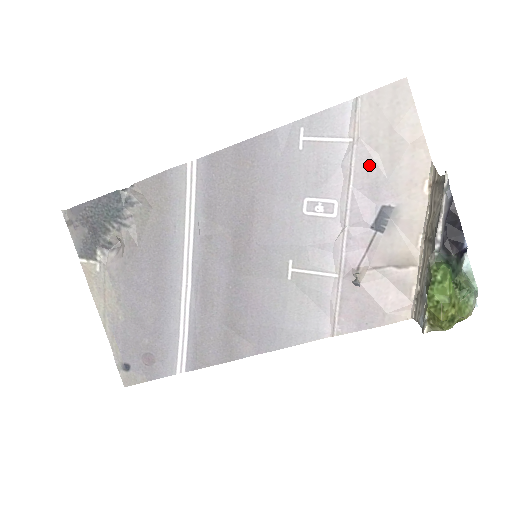
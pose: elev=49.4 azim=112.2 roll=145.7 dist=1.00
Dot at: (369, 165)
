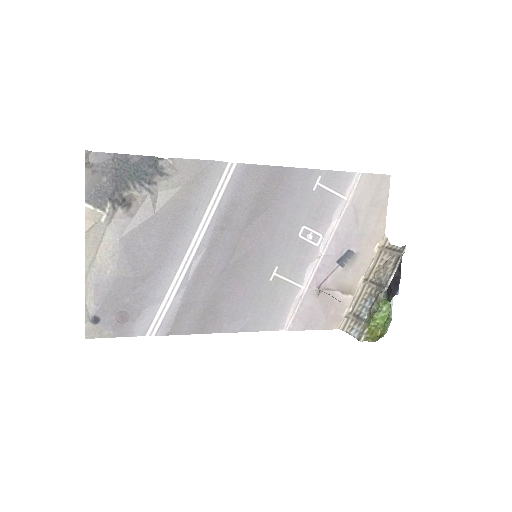
Dot at: (351, 220)
